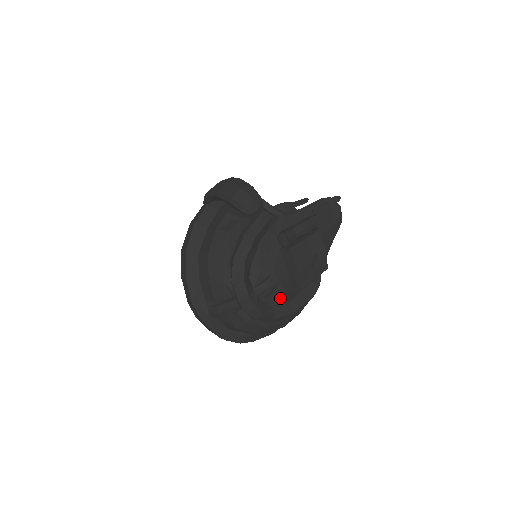
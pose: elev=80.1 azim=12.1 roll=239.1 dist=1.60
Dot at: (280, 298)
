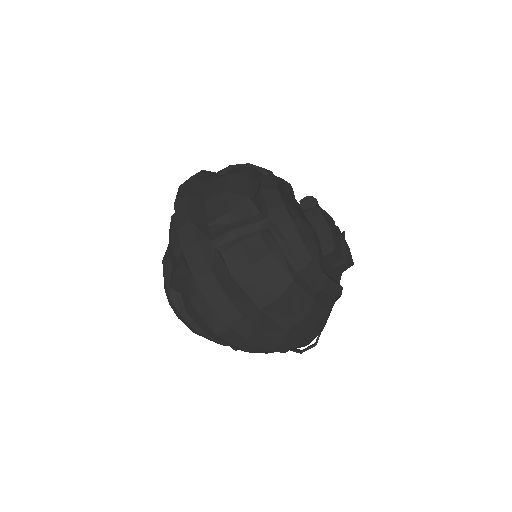
Dot at: (312, 247)
